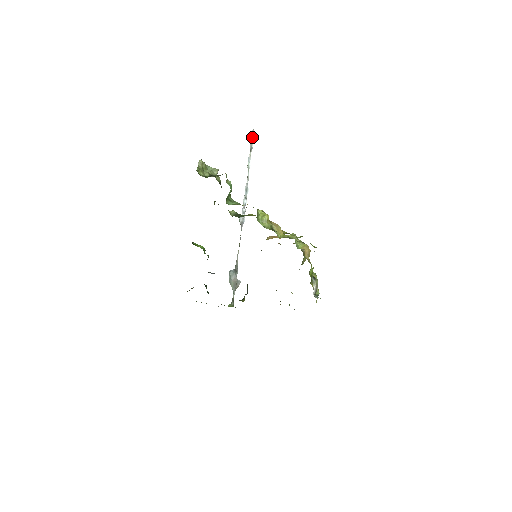
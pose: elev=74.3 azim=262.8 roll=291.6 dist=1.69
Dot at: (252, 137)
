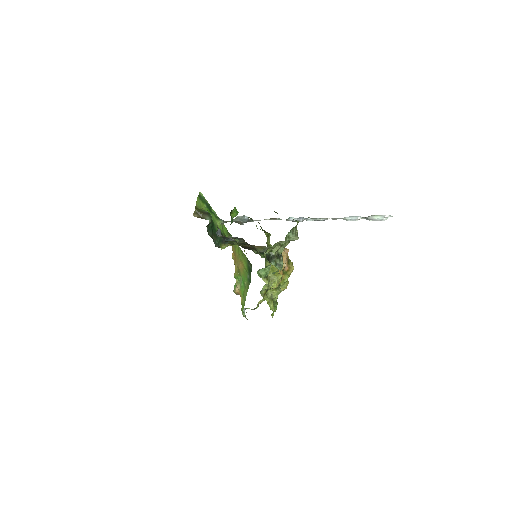
Dot at: (381, 219)
